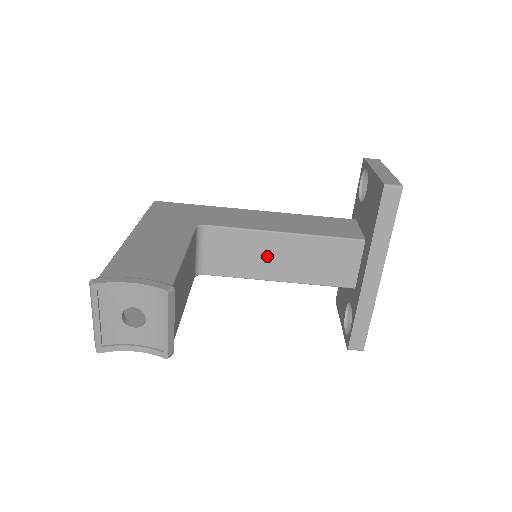
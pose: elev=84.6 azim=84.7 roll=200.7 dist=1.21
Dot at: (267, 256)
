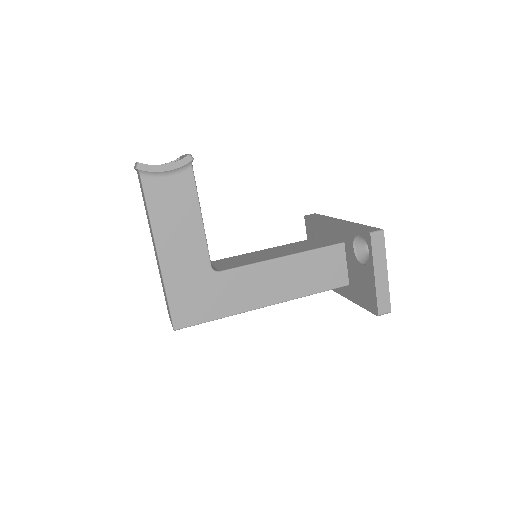
Dot at: (264, 255)
